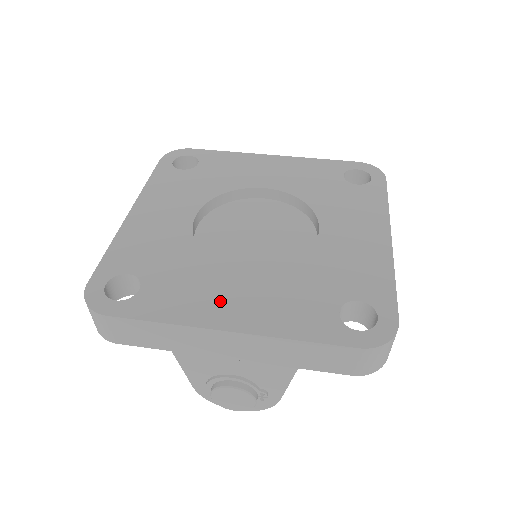
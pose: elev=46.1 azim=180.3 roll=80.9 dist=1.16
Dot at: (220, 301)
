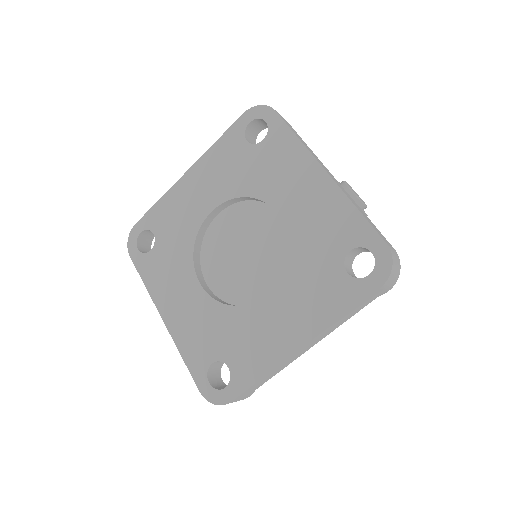
Dot at: (173, 296)
